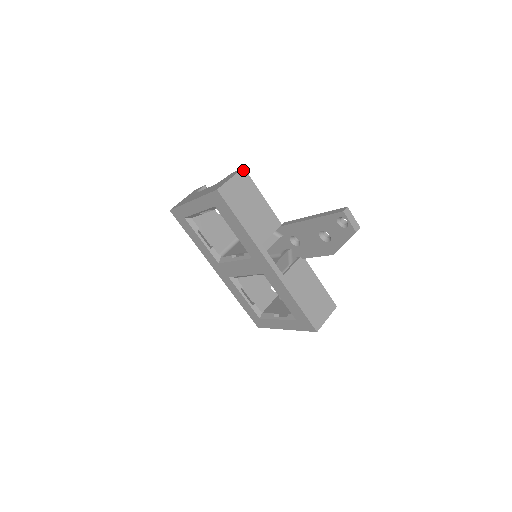
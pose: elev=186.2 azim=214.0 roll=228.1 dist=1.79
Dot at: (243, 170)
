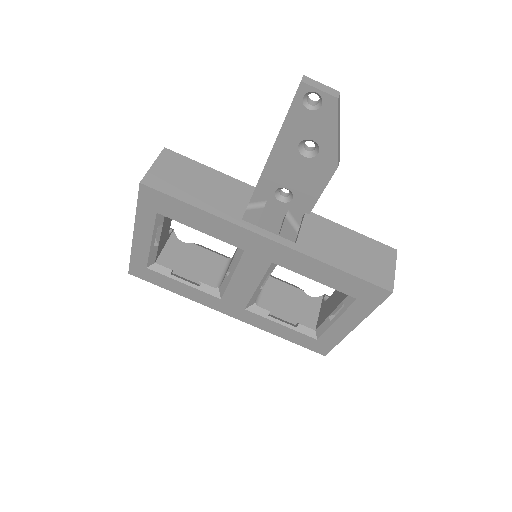
Dot at: (165, 150)
